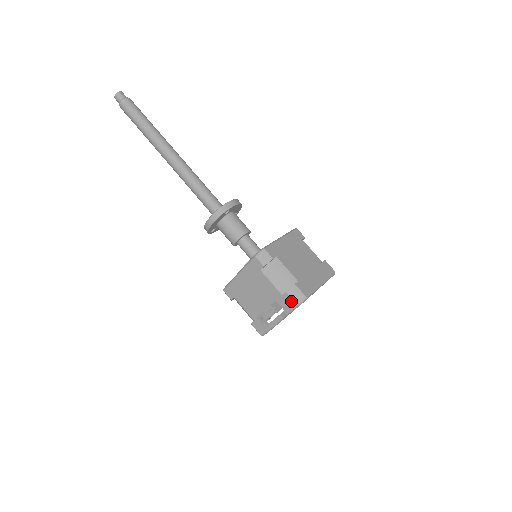
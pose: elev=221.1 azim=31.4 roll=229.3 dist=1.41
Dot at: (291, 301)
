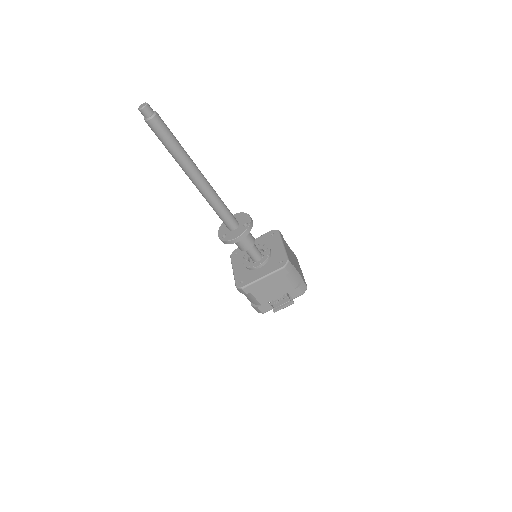
Dot at: (300, 292)
